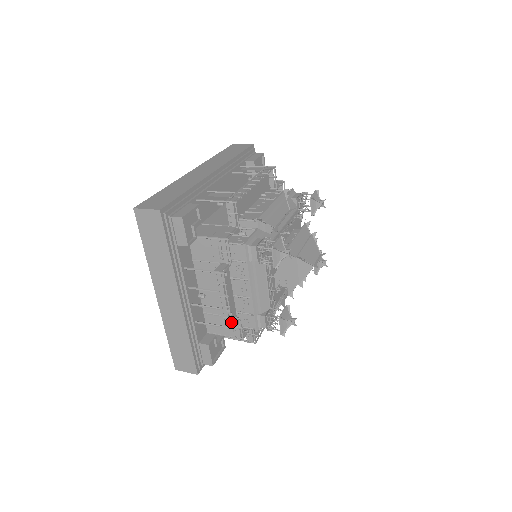
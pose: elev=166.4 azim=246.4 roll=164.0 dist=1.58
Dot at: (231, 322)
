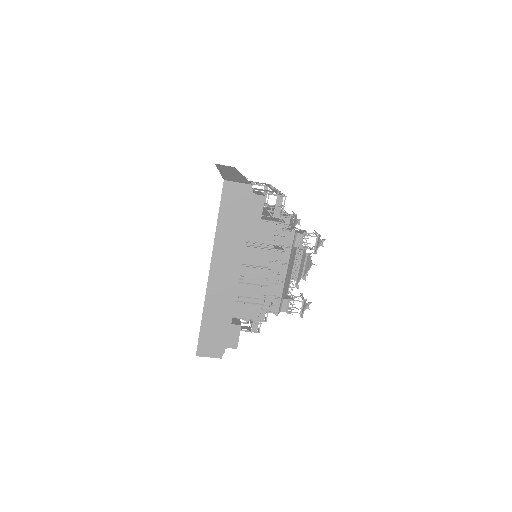
Dot at: (274, 299)
